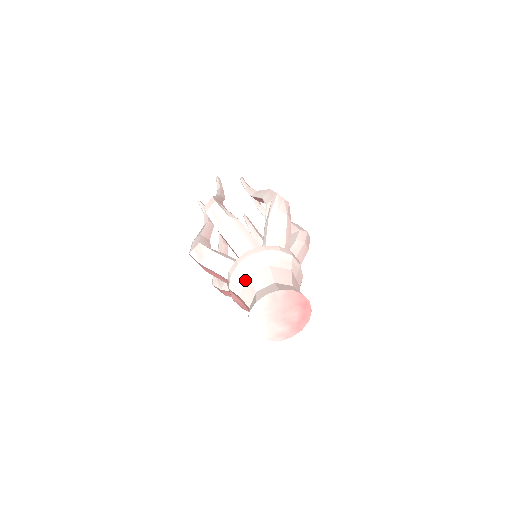
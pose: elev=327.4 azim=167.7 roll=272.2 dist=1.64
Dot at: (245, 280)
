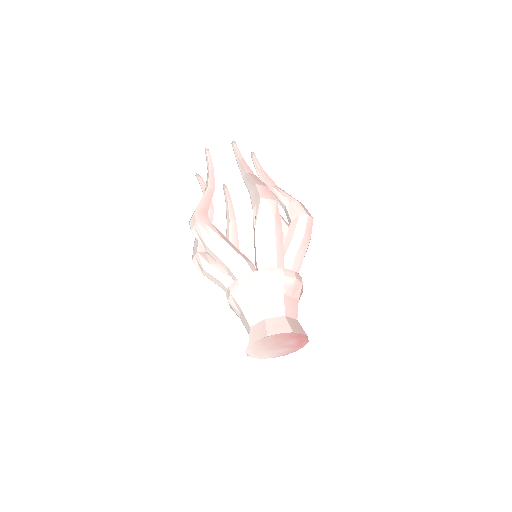
Dot at: (240, 310)
